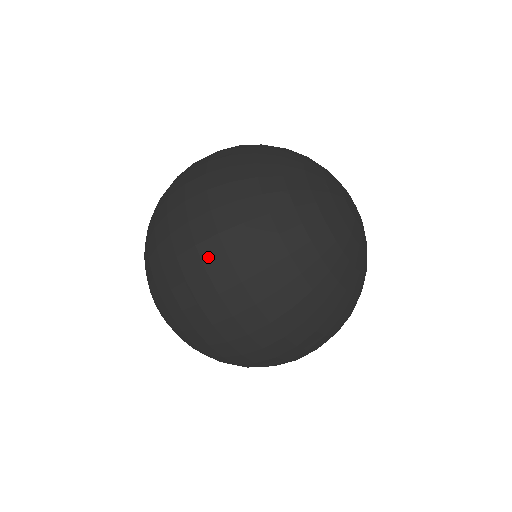
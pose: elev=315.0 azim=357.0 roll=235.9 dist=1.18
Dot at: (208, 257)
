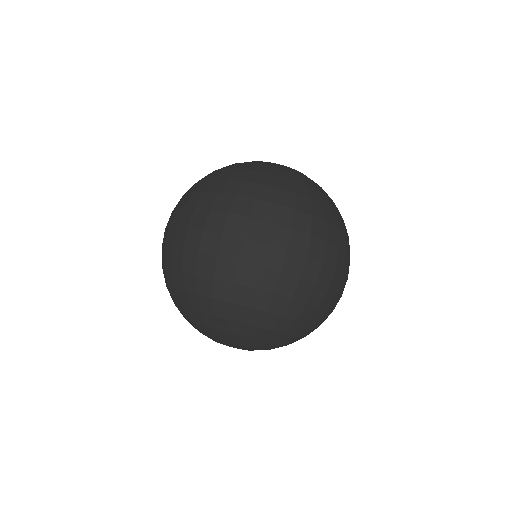
Dot at: (199, 224)
